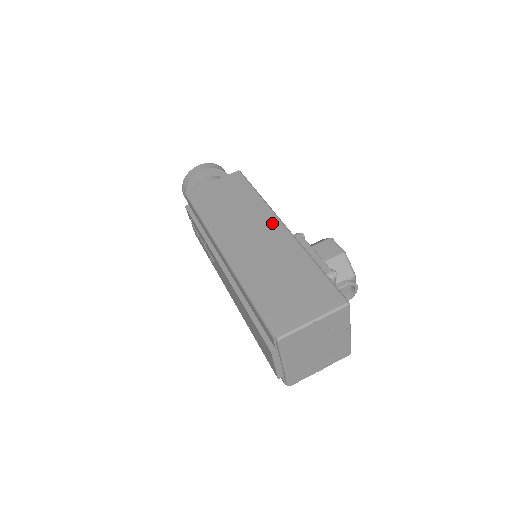
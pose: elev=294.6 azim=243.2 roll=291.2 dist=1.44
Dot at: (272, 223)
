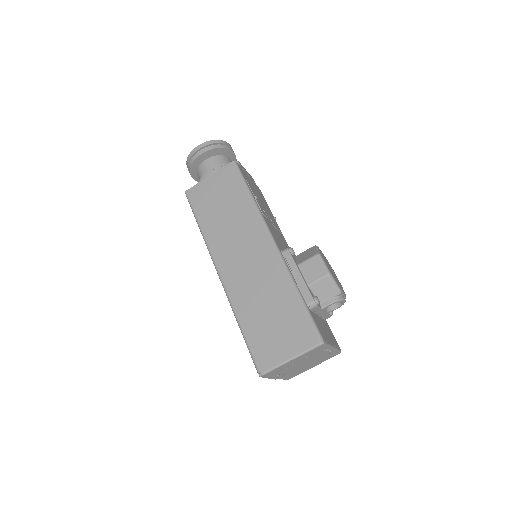
Dot at: (262, 239)
